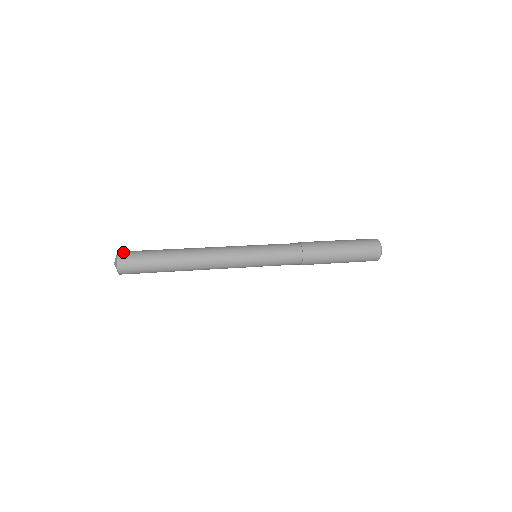
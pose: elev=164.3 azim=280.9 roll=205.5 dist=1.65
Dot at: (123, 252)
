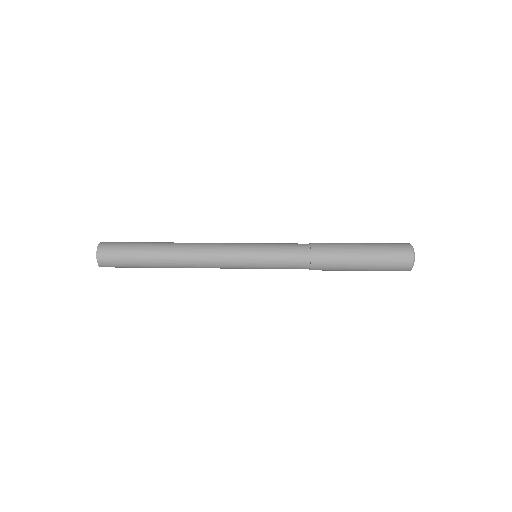
Dot at: (106, 242)
